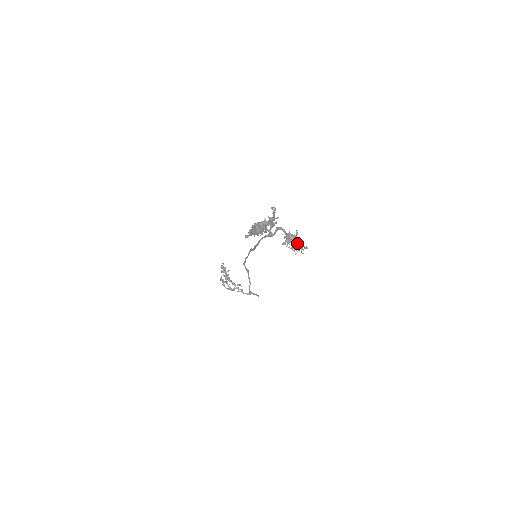
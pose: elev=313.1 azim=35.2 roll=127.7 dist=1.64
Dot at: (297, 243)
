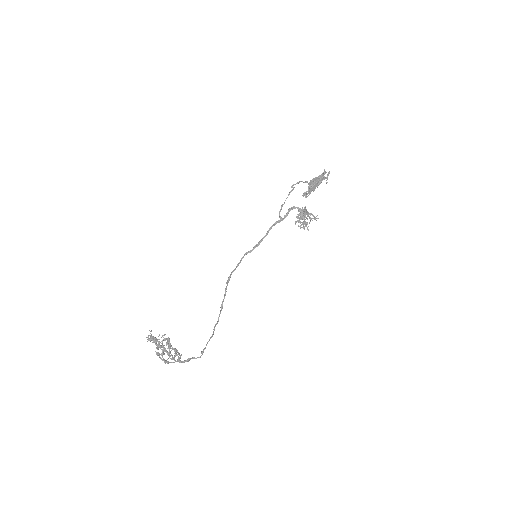
Dot at: (310, 215)
